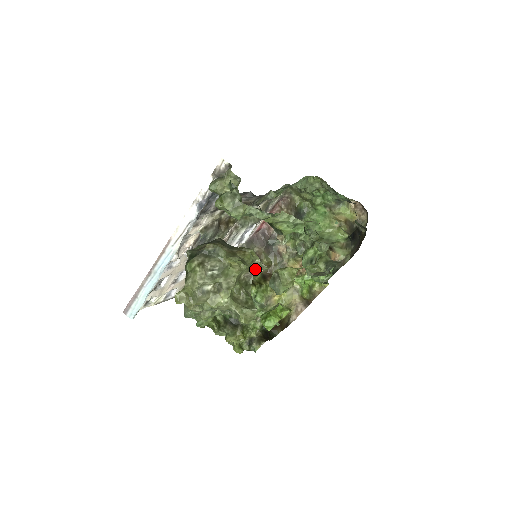
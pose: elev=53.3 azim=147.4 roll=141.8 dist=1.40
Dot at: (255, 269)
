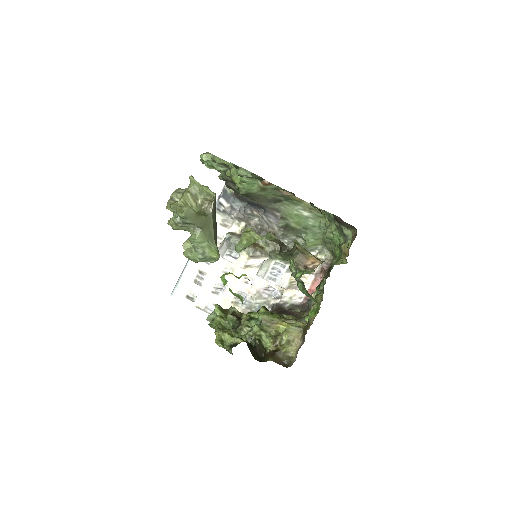
Dot at: (212, 203)
